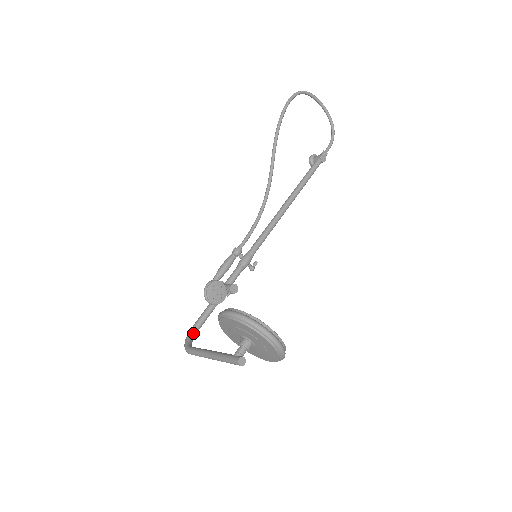
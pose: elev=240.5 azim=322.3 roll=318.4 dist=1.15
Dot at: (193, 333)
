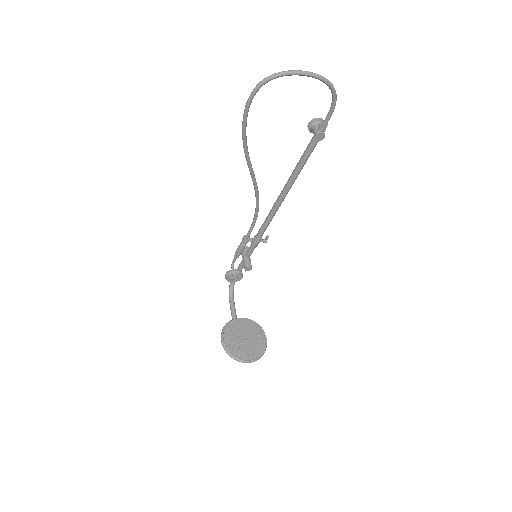
Dot at: (233, 283)
